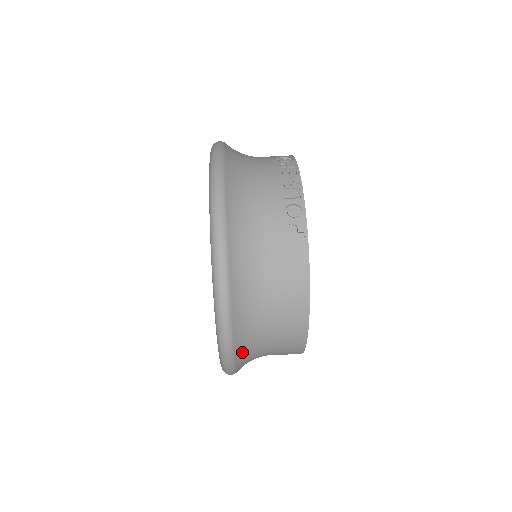
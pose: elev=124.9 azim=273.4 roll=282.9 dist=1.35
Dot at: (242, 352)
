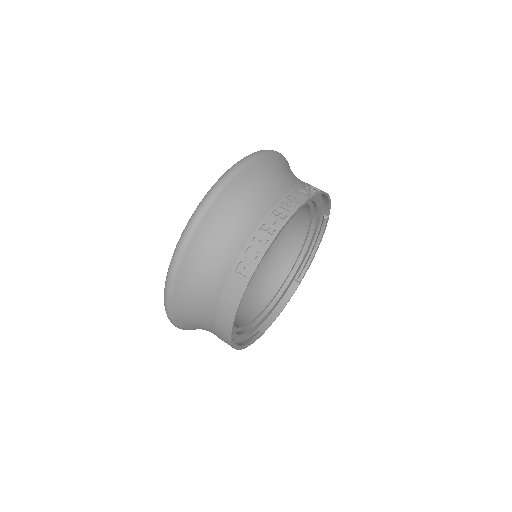
Dot at: (185, 323)
